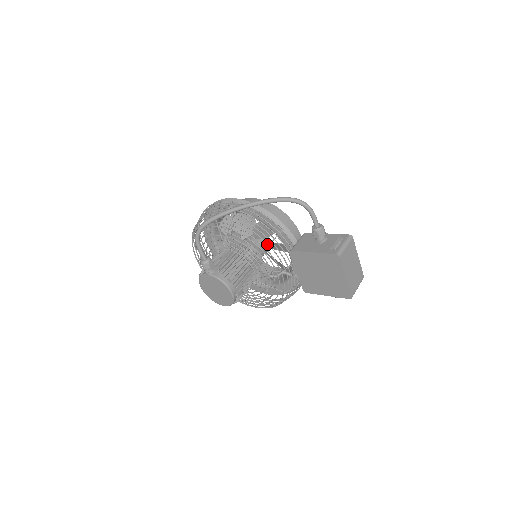
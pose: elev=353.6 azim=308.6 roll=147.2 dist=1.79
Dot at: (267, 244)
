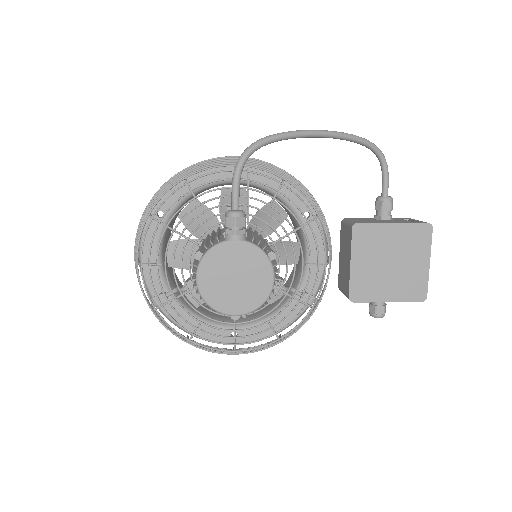
Dot at: (317, 213)
